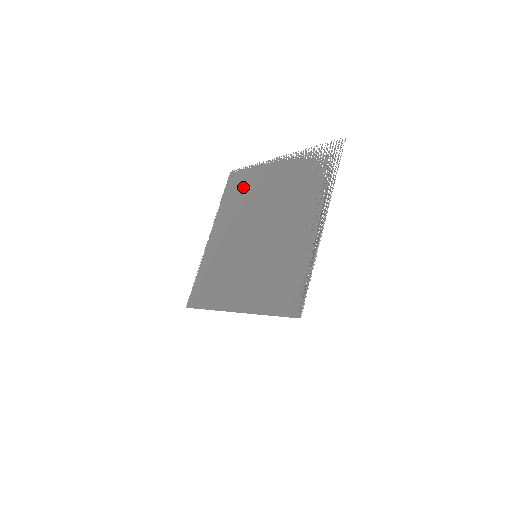
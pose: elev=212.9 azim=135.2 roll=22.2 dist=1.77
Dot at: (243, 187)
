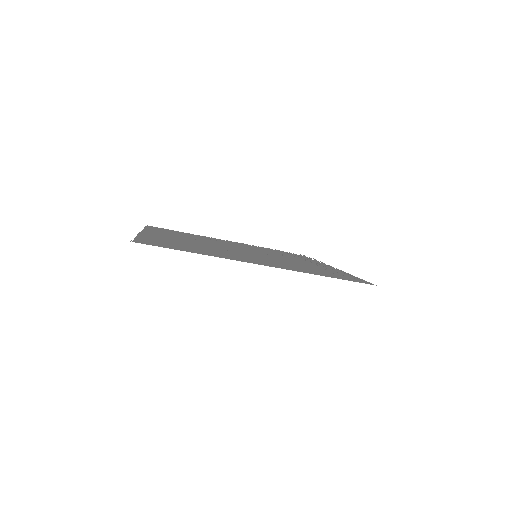
Dot at: (184, 234)
